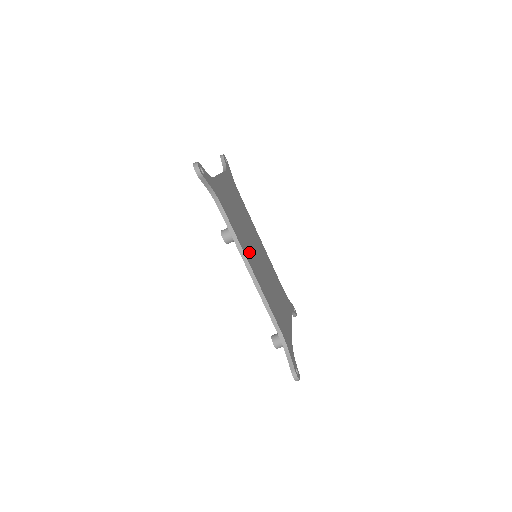
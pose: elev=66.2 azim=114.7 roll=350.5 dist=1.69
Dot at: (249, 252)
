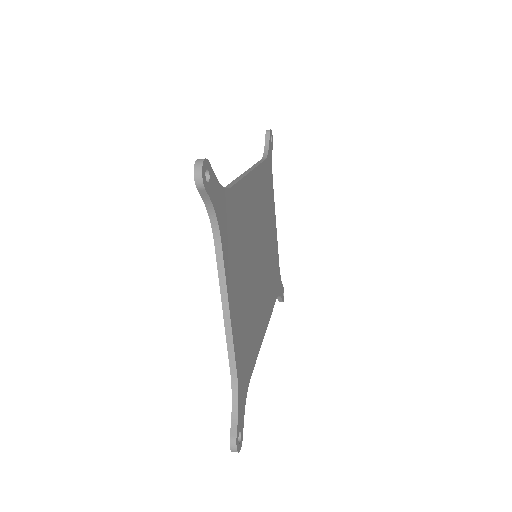
Dot at: (260, 312)
